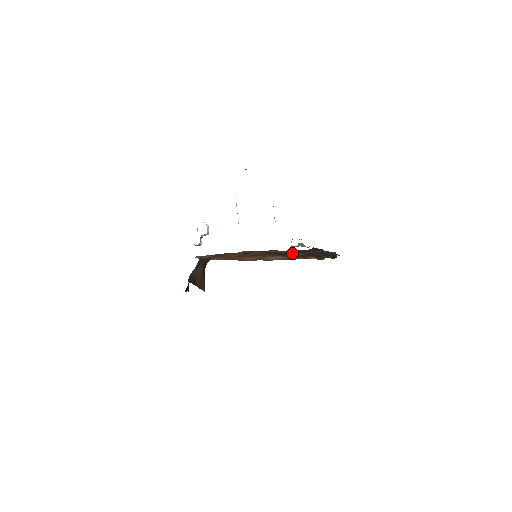
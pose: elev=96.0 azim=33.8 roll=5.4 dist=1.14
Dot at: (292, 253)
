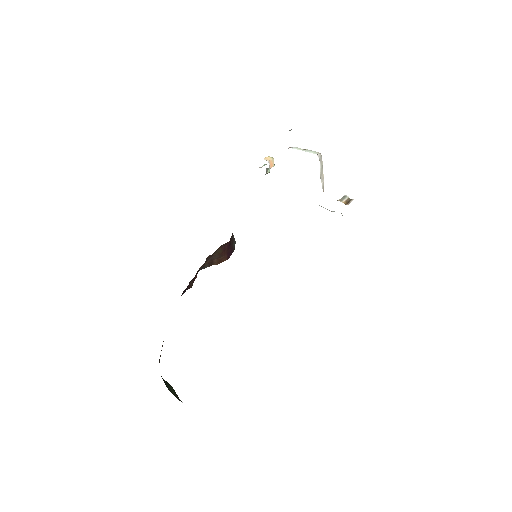
Dot at: occluded
